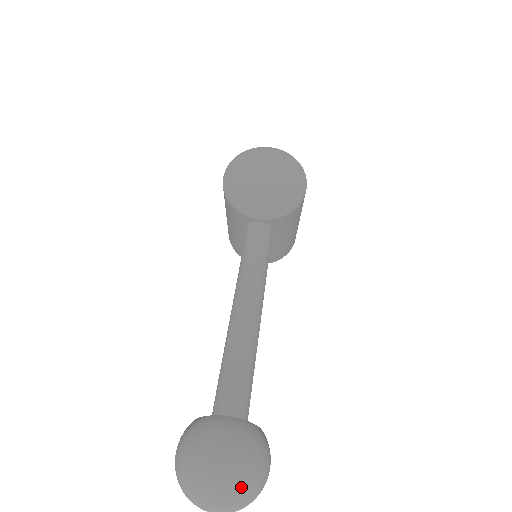
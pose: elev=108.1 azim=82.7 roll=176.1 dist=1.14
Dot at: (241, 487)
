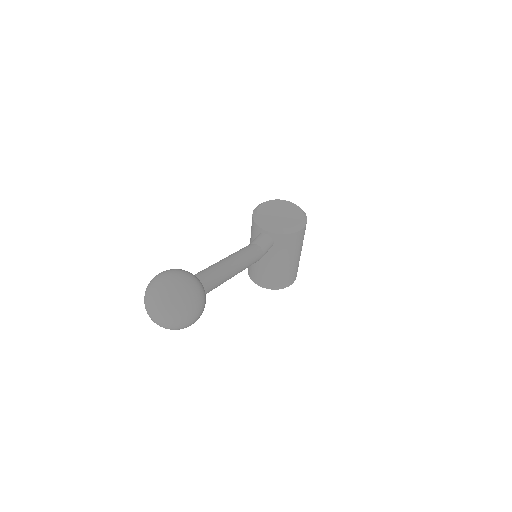
Dot at: (178, 296)
